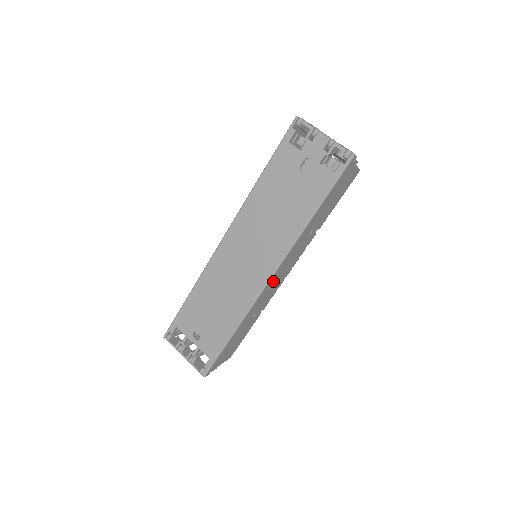
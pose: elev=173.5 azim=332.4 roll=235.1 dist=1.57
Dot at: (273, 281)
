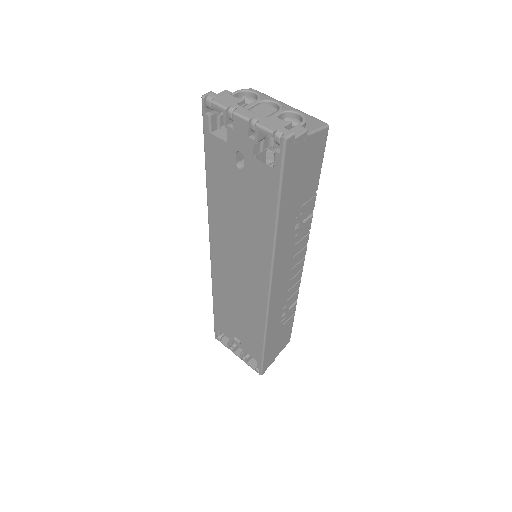
Dot at: (279, 287)
